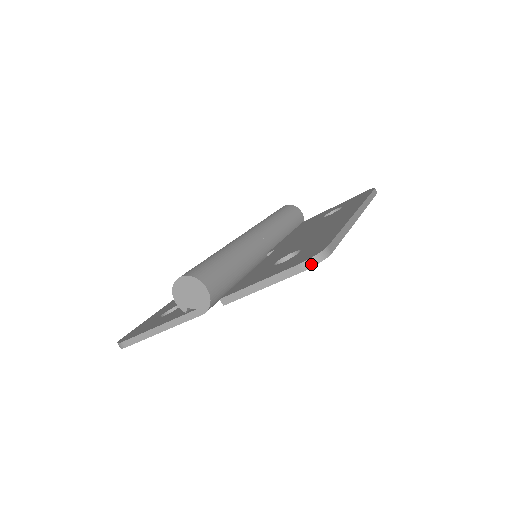
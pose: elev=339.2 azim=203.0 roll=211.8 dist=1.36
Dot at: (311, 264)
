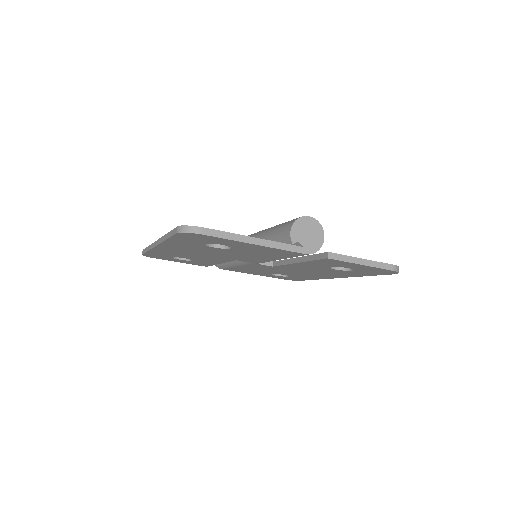
Dot at: (397, 270)
